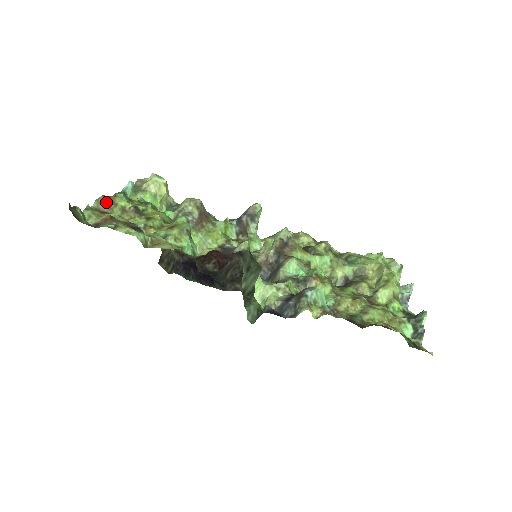
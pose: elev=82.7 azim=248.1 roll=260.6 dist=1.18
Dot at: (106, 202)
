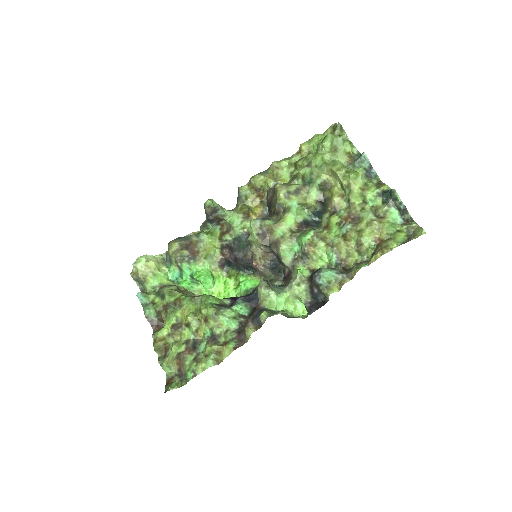
Dot at: (160, 345)
